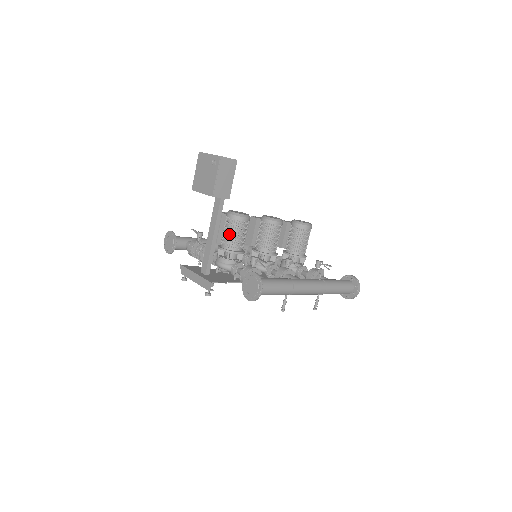
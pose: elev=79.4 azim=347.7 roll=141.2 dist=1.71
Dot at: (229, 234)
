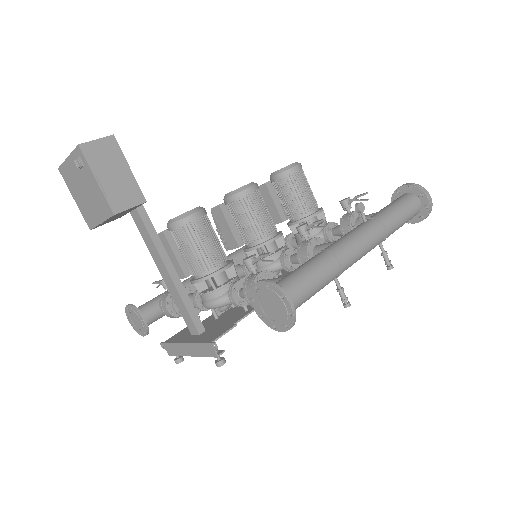
Dot at: (191, 253)
